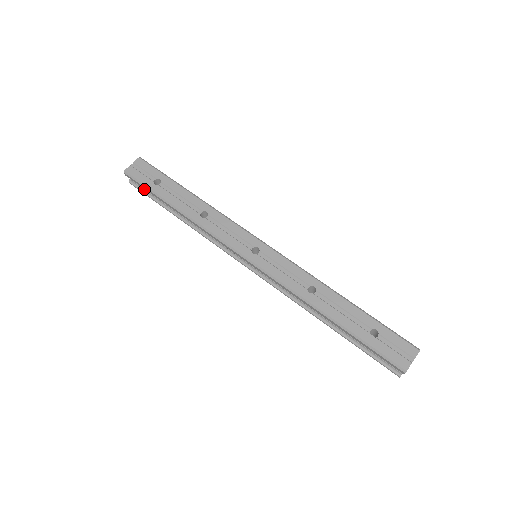
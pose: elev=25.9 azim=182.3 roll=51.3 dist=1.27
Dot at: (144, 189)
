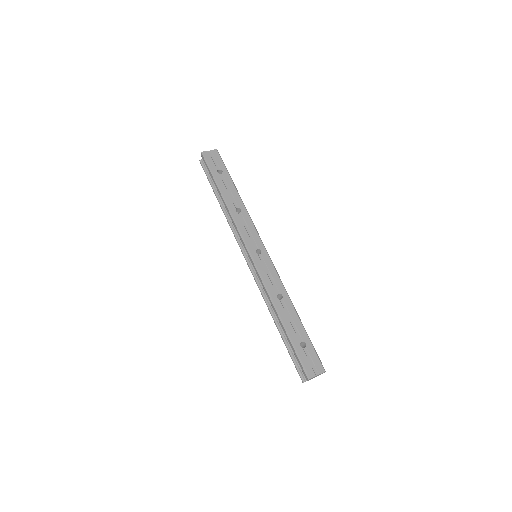
Dot at: (207, 171)
